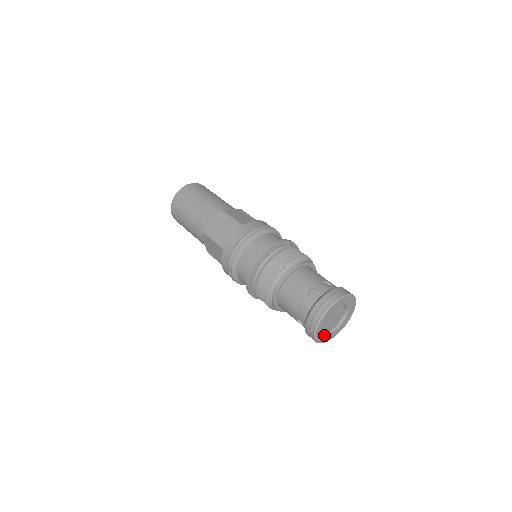
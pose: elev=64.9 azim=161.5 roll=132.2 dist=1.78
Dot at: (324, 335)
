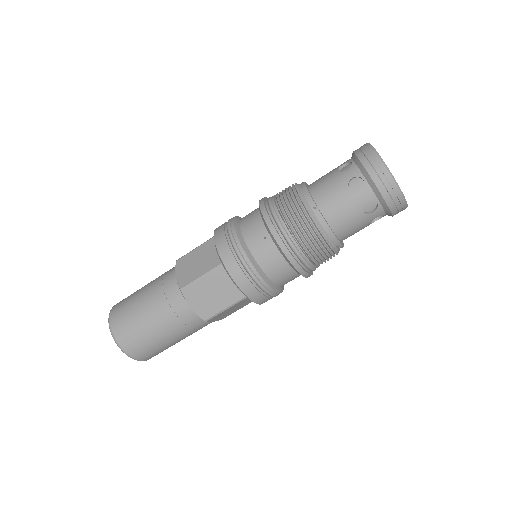
Dot at: occluded
